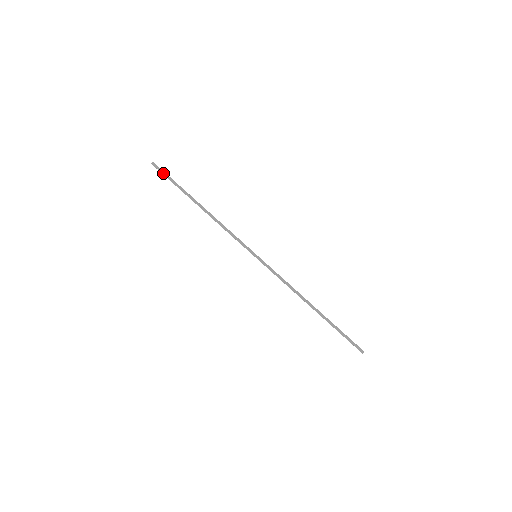
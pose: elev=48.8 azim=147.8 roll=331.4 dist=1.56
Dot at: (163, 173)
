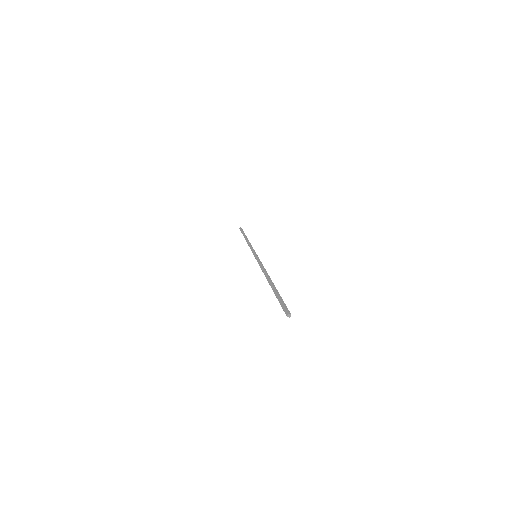
Dot at: (241, 230)
